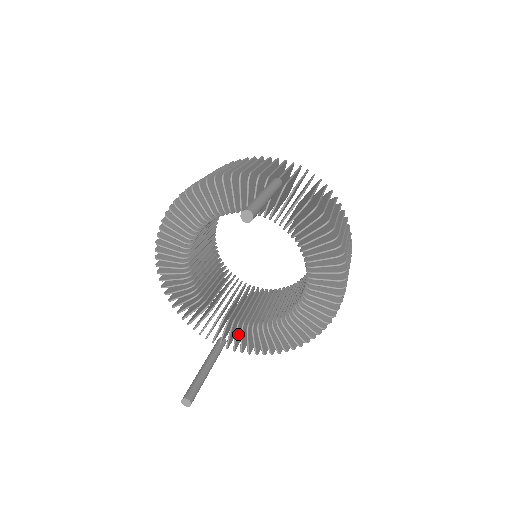
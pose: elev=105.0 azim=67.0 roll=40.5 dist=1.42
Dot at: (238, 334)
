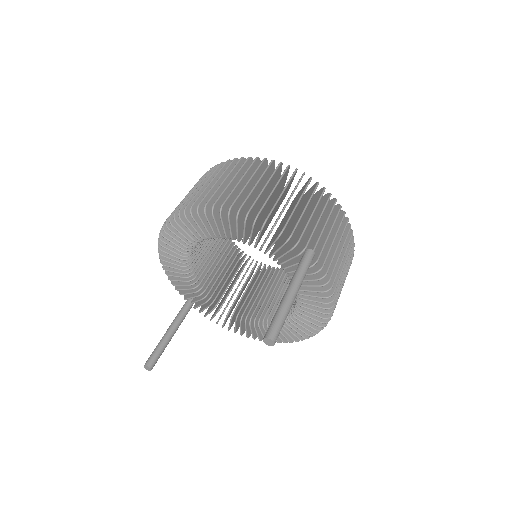
Dot at: occluded
